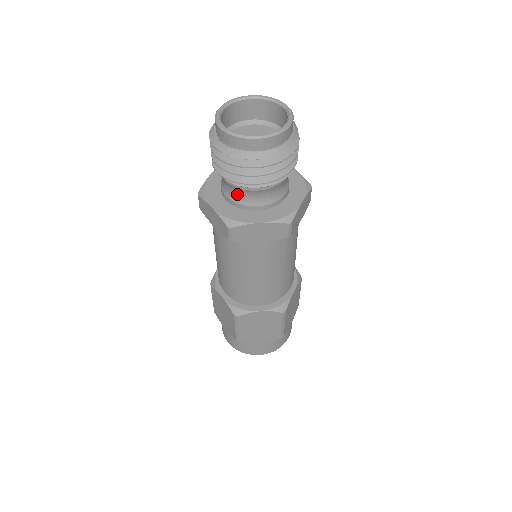
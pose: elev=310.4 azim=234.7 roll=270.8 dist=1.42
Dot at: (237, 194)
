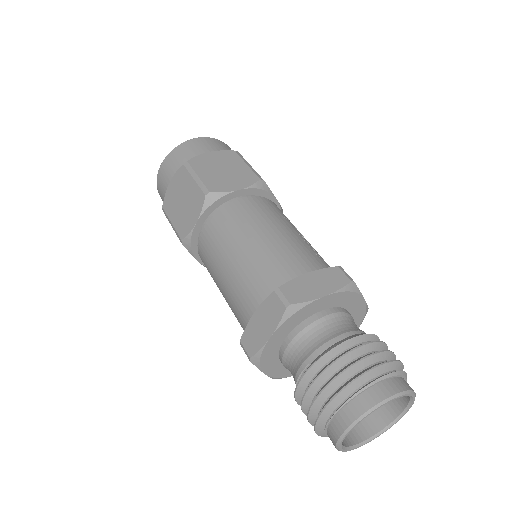
Dot at: occluded
